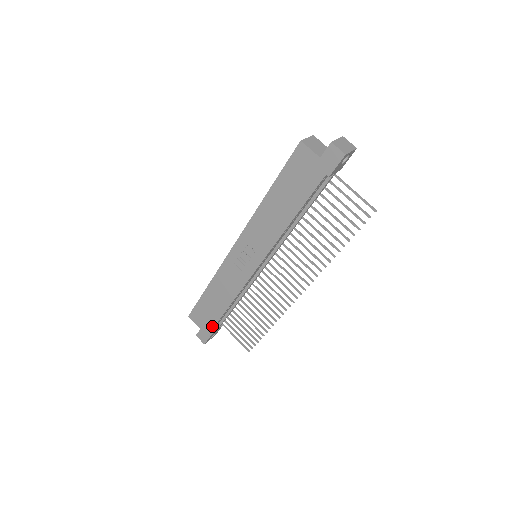
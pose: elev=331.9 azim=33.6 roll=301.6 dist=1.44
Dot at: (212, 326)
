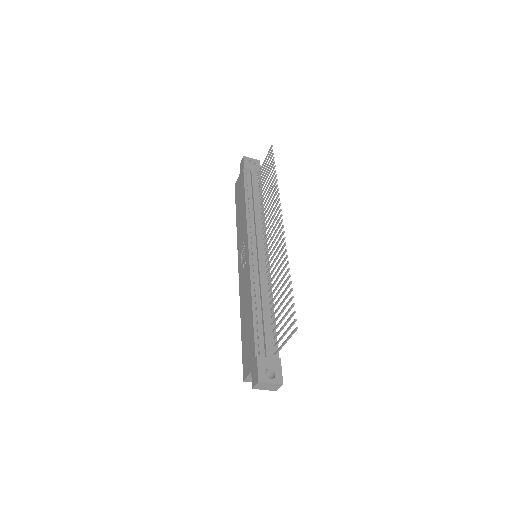
Dot at: (253, 346)
